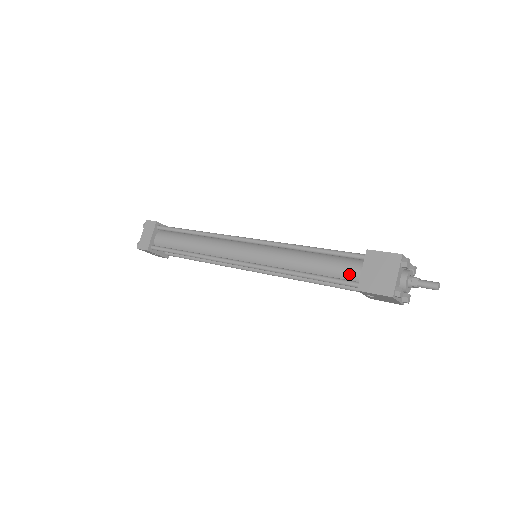
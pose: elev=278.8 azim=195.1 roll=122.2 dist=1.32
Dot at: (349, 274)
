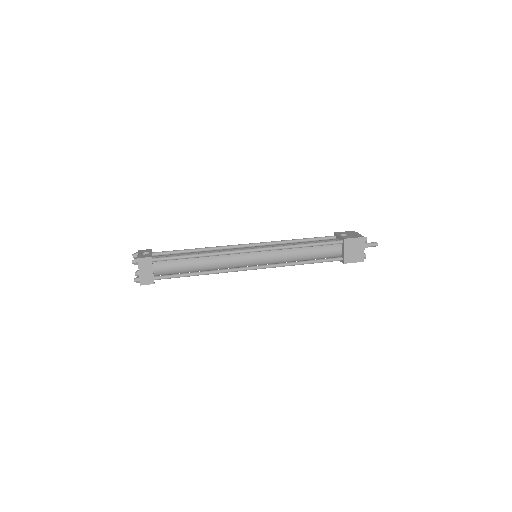
Dot at: (334, 254)
